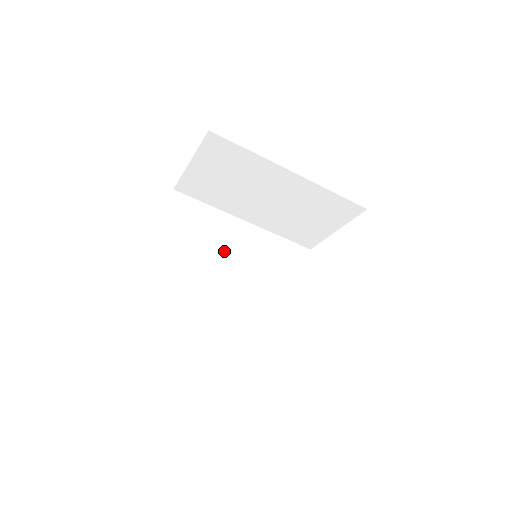
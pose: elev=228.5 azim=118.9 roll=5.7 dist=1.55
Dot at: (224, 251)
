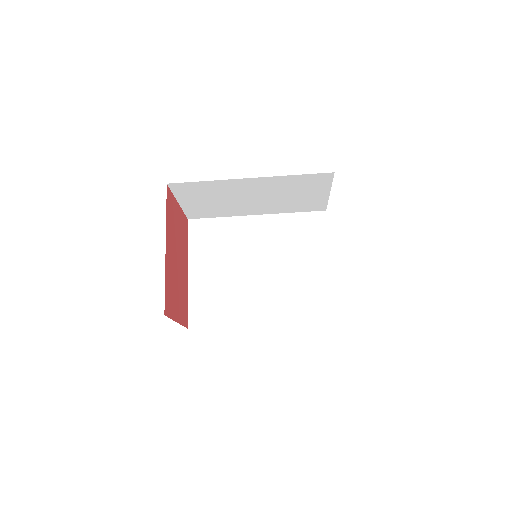
Dot at: (245, 251)
